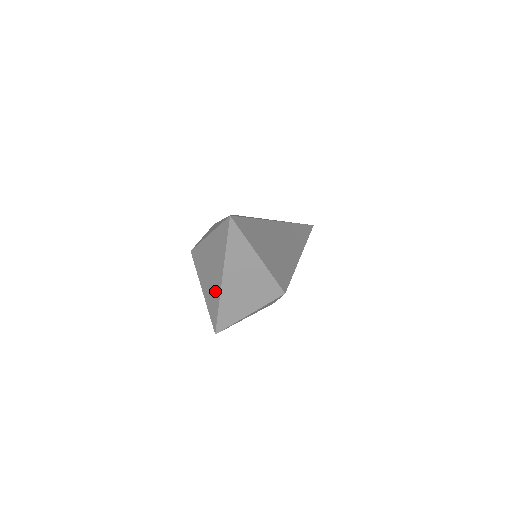
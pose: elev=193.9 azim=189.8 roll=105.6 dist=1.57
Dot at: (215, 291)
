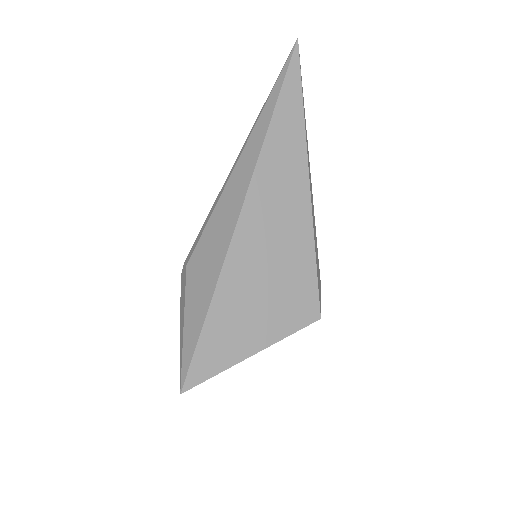
Dot at: occluded
